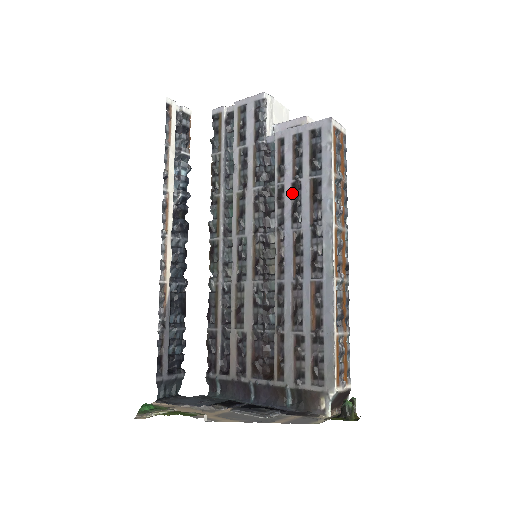
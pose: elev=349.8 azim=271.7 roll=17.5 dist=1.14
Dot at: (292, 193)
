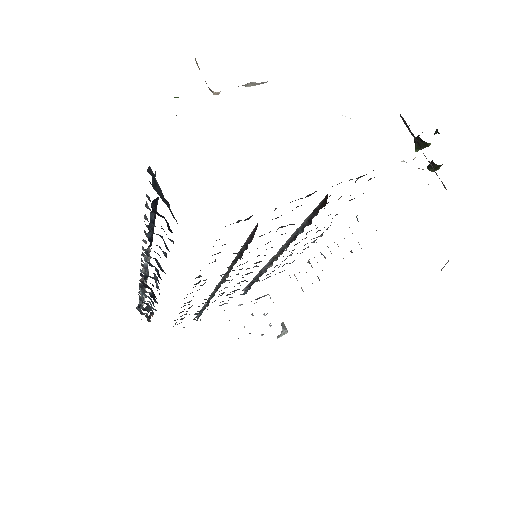
Dot at: occluded
